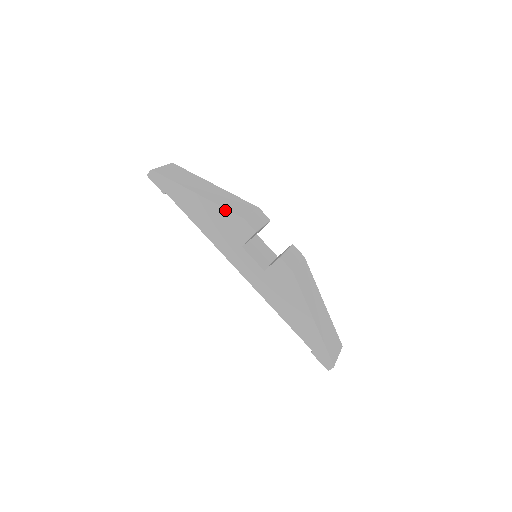
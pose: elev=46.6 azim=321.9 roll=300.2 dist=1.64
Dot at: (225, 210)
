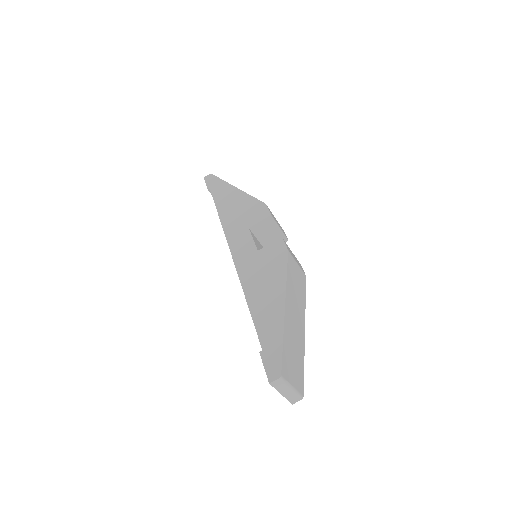
Dot at: (253, 198)
